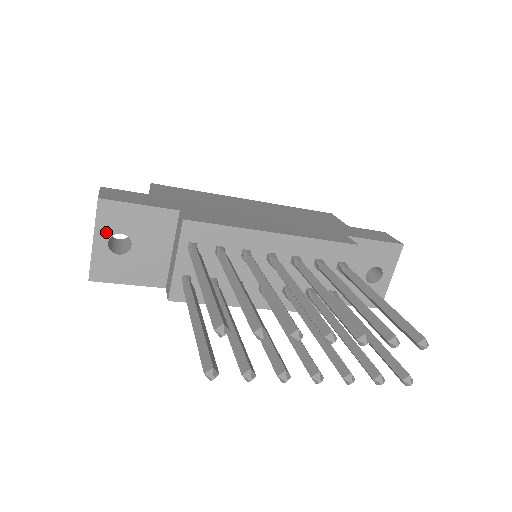
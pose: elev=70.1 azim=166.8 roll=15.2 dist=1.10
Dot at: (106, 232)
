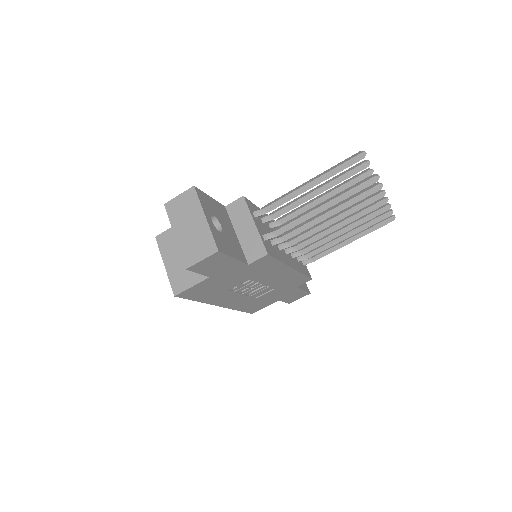
Dot at: (207, 212)
